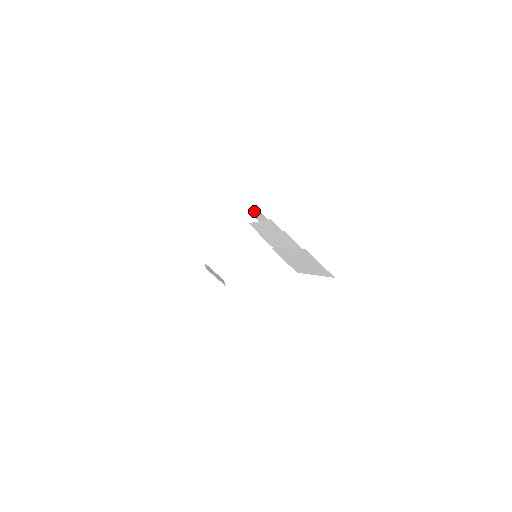
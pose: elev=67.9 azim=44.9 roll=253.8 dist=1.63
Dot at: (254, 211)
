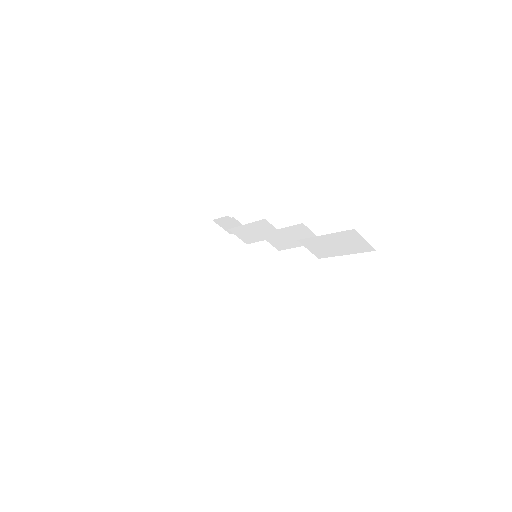
Dot at: (222, 218)
